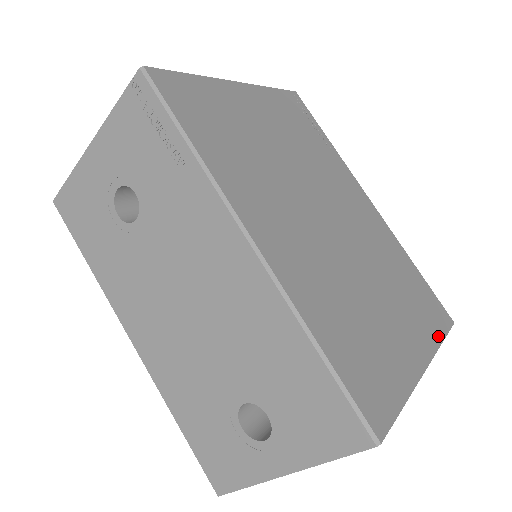
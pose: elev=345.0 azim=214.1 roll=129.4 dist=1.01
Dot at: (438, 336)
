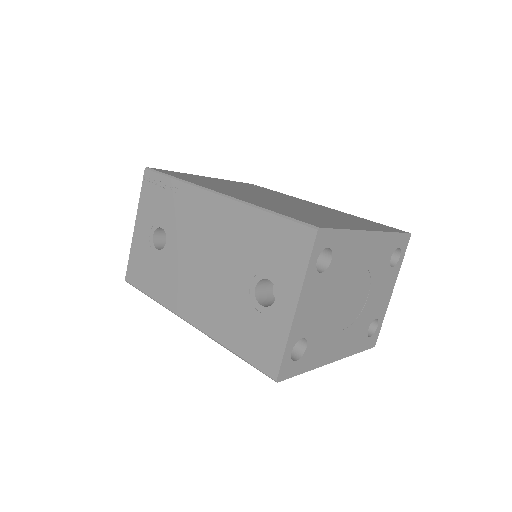
Dot at: occluded
